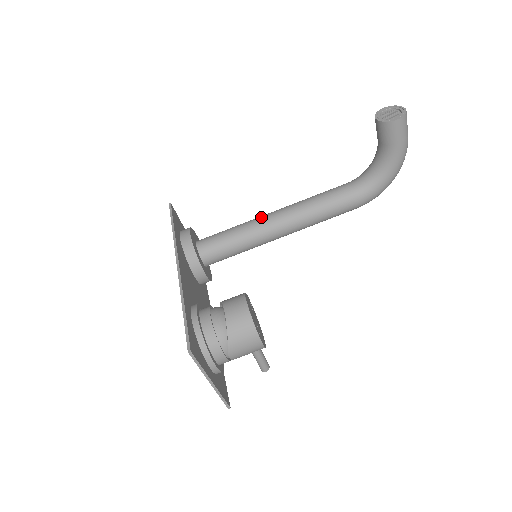
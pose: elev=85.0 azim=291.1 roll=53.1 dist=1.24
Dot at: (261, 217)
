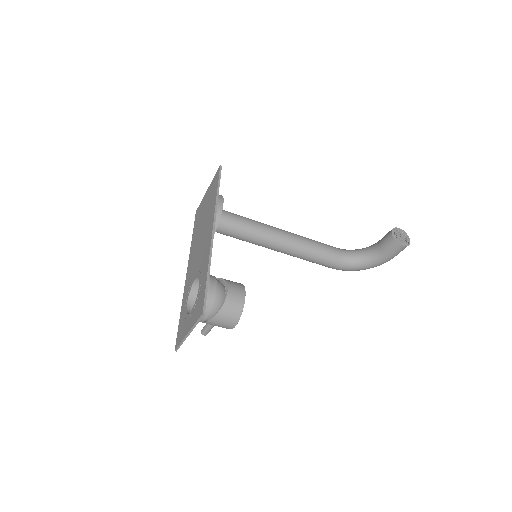
Dot at: (274, 228)
